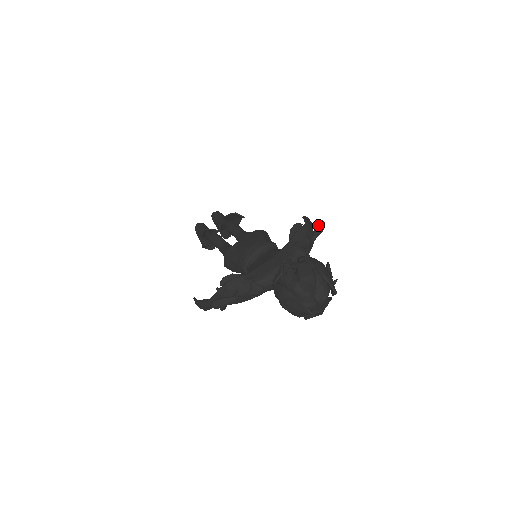
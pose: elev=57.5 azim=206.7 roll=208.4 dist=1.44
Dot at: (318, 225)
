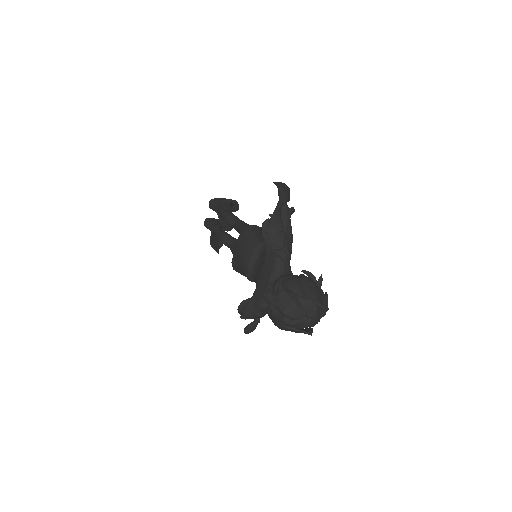
Dot at: (281, 215)
